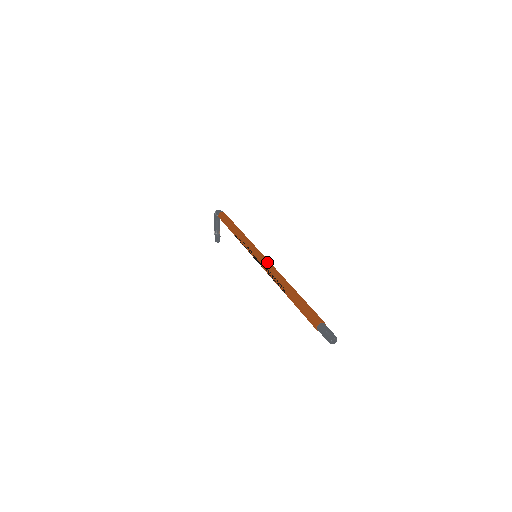
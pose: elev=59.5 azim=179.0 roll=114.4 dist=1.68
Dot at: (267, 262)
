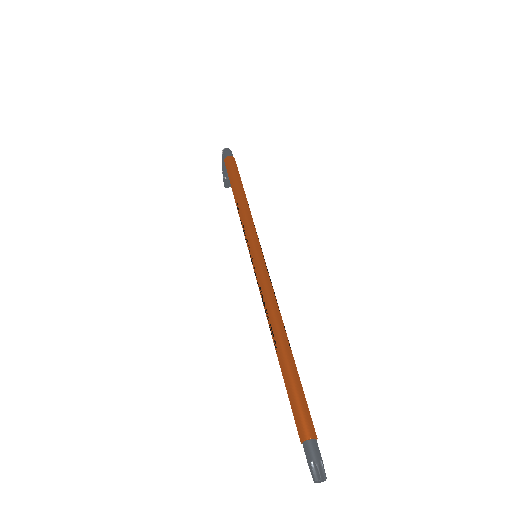
Dot at: (265, 281)
